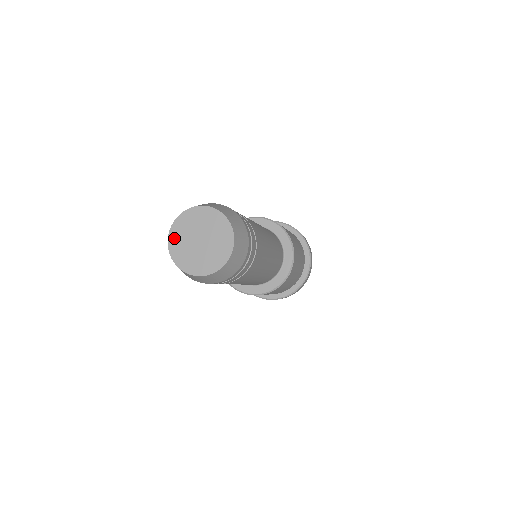
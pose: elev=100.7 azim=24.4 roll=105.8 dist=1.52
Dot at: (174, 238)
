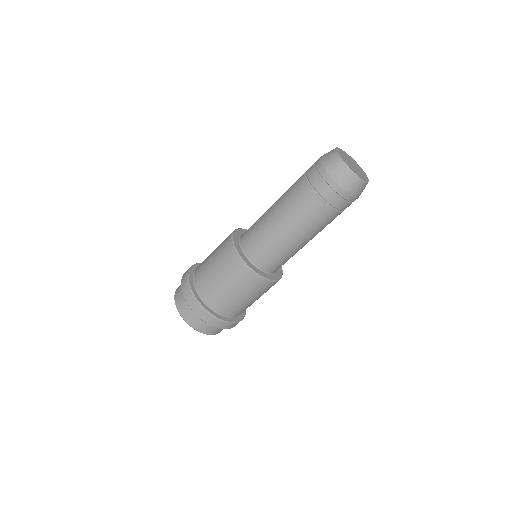
Dot at: (342, 151)
